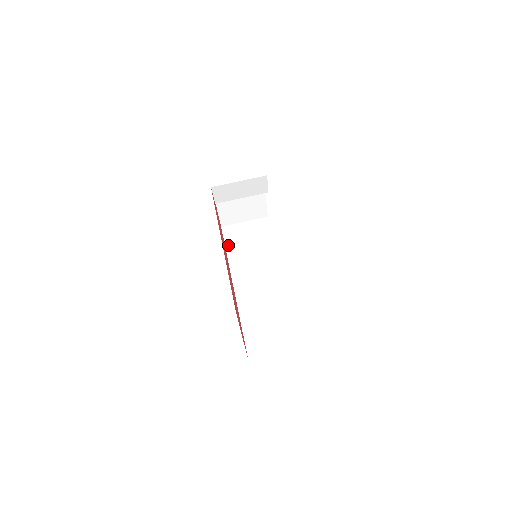
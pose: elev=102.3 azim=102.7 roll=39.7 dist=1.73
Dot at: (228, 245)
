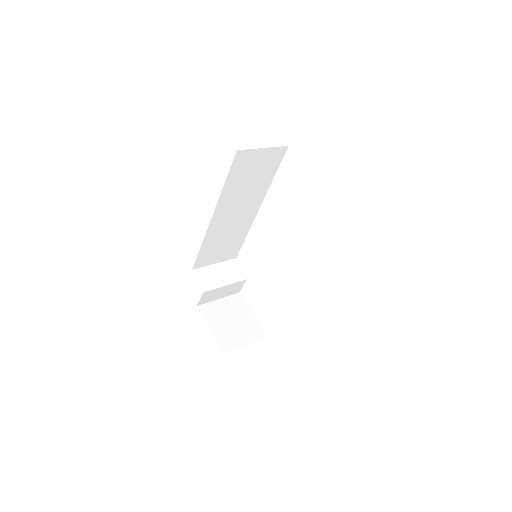
Dot at: occluded
